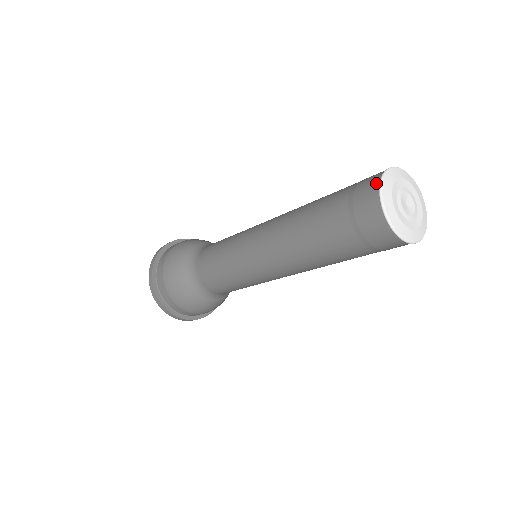
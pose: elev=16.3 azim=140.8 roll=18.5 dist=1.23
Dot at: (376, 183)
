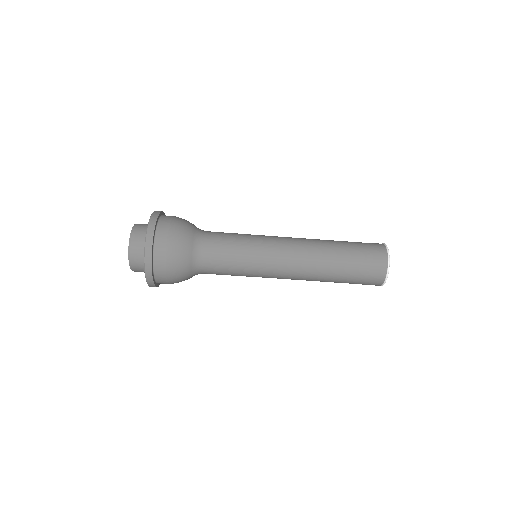
Dot at: (383, 246)
